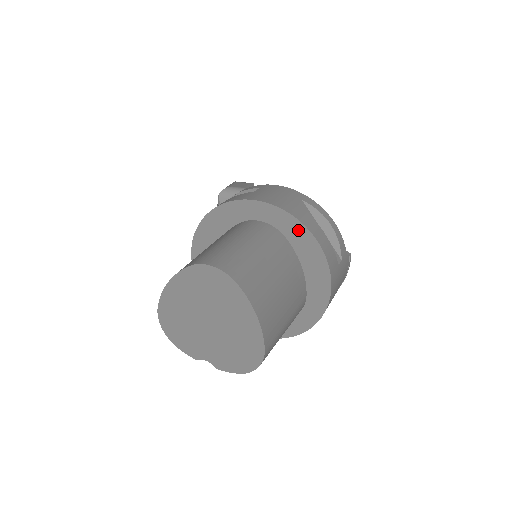
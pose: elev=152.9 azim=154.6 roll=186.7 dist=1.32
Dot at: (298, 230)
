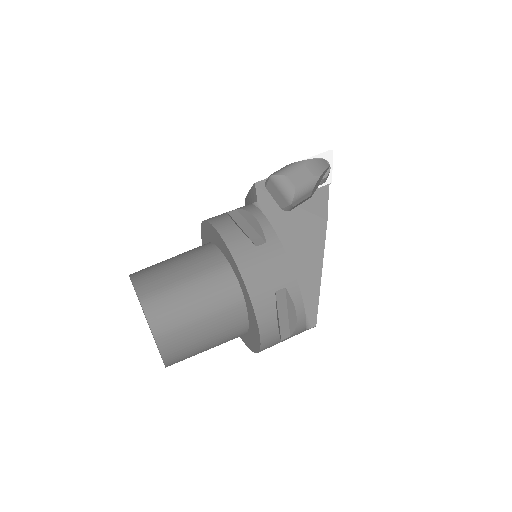
Dot at: (253, 314)
